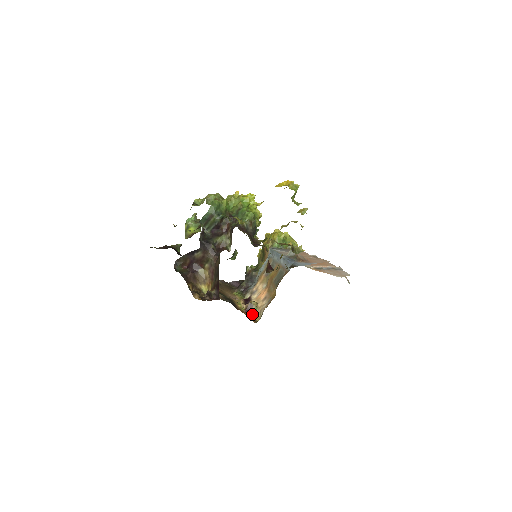
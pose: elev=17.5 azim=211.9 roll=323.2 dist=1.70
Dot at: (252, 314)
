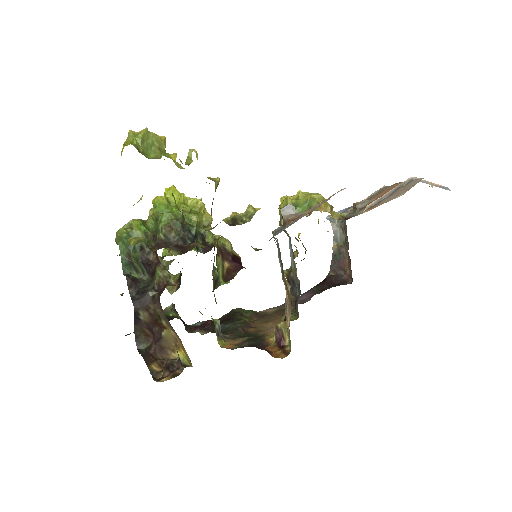
Dot at: (288, 343)
